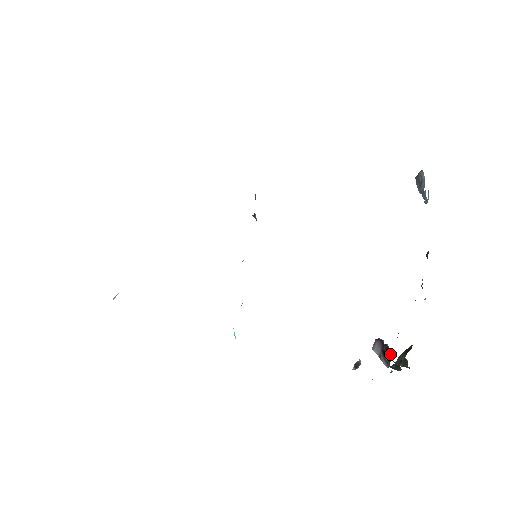
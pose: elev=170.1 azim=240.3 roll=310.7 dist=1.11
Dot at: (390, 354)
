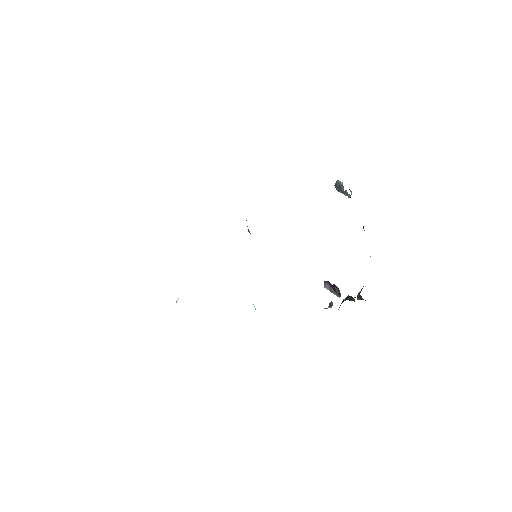
Dot at: (339, 290)
